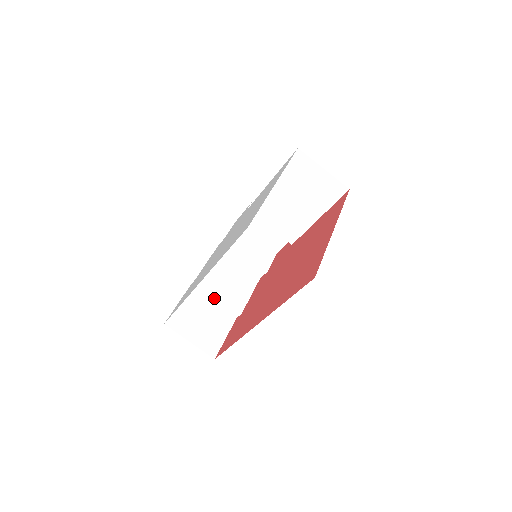
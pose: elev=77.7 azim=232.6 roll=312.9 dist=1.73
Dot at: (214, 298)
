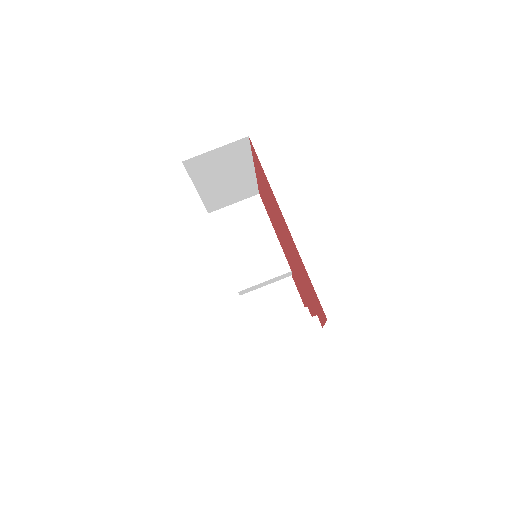
Dot at: (285, 336)
